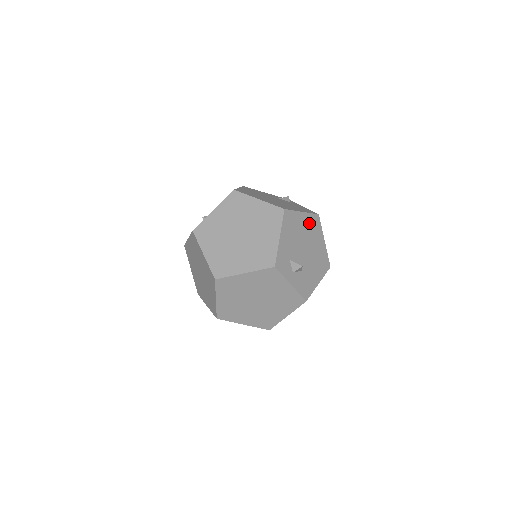
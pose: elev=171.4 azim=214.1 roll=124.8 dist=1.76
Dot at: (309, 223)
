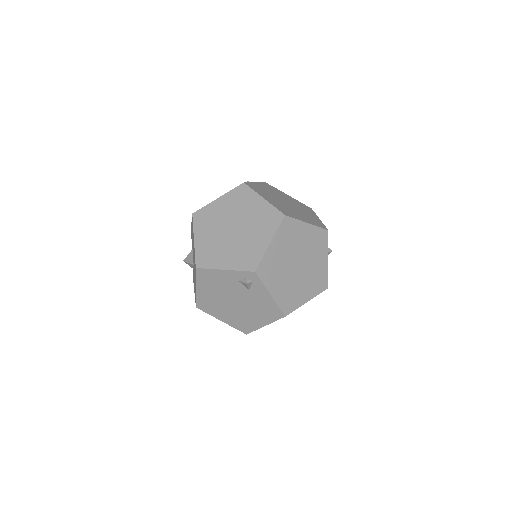
Dot at: occluded
